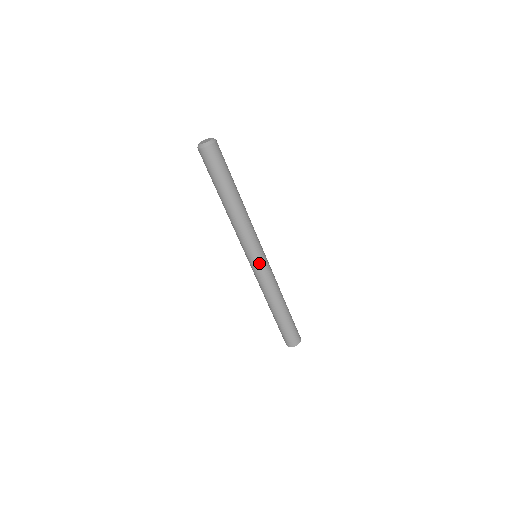
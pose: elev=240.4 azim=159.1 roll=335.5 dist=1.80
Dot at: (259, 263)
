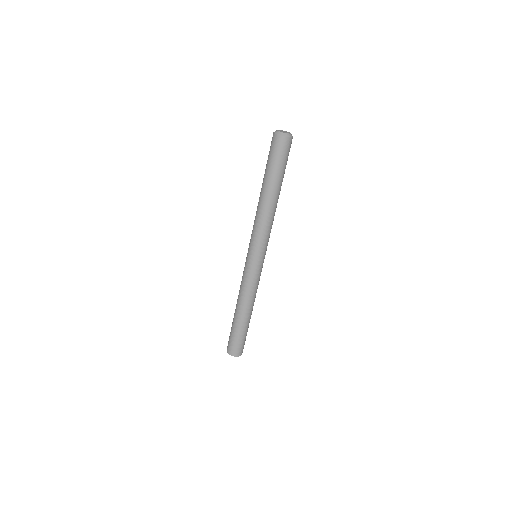
Dot at: (251, 262)
